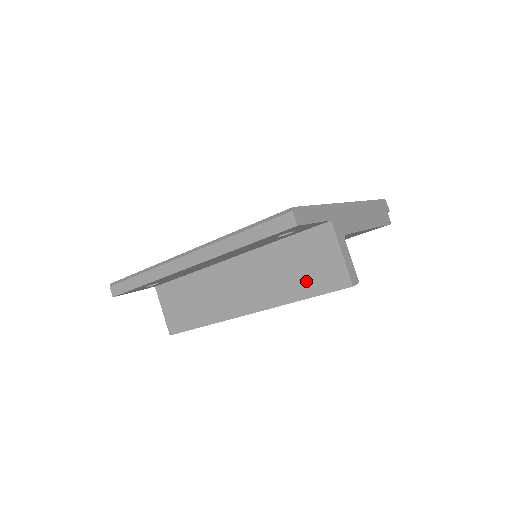
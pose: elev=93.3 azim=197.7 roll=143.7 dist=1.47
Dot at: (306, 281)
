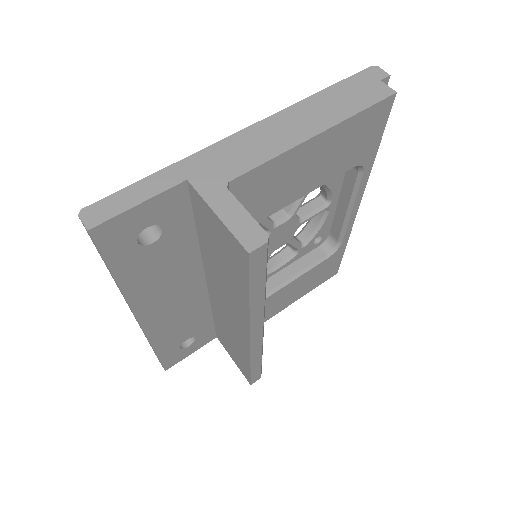
Dot at: (234, 273)
